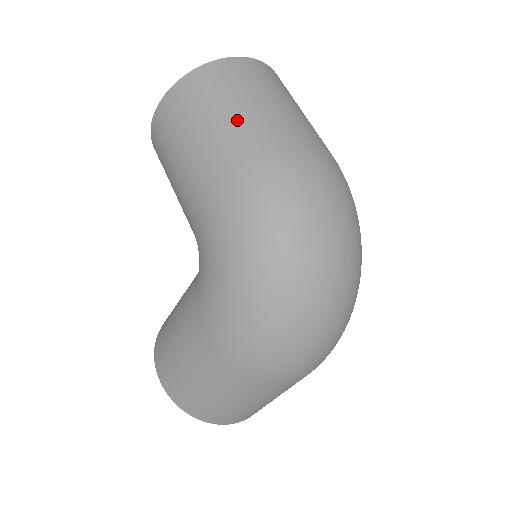
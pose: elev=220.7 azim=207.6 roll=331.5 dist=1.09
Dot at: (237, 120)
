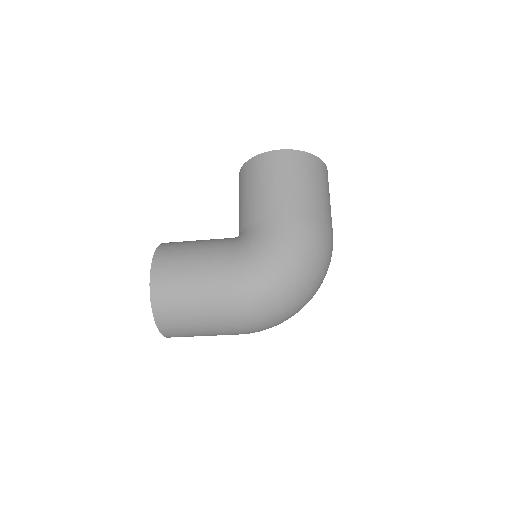
Dot at: (321, 198)
